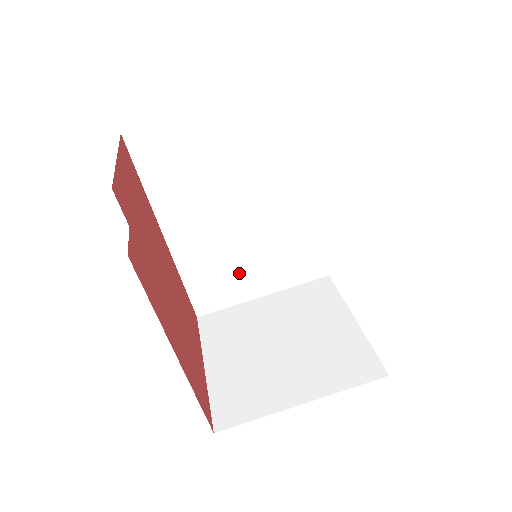
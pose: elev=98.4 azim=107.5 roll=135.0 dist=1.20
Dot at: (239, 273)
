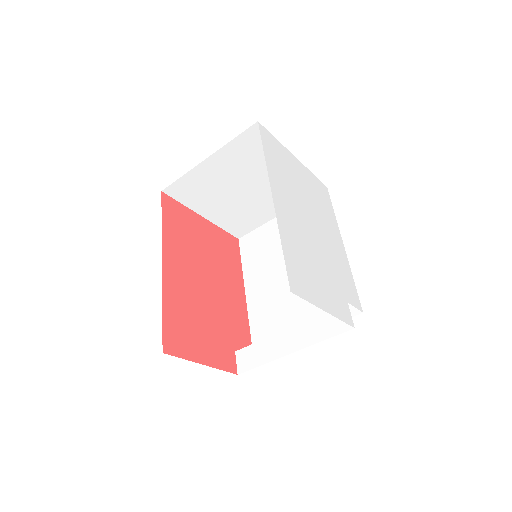
Dot at: occluded
